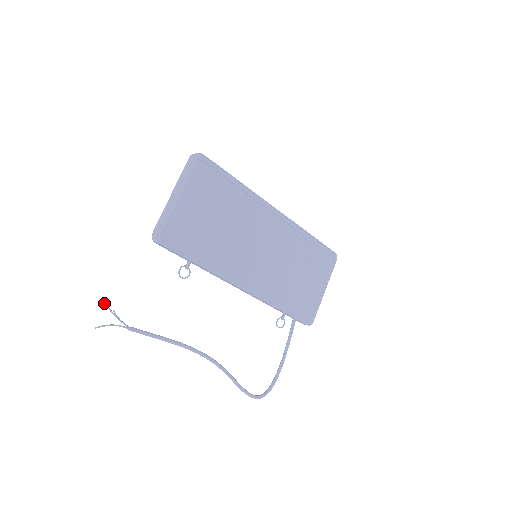
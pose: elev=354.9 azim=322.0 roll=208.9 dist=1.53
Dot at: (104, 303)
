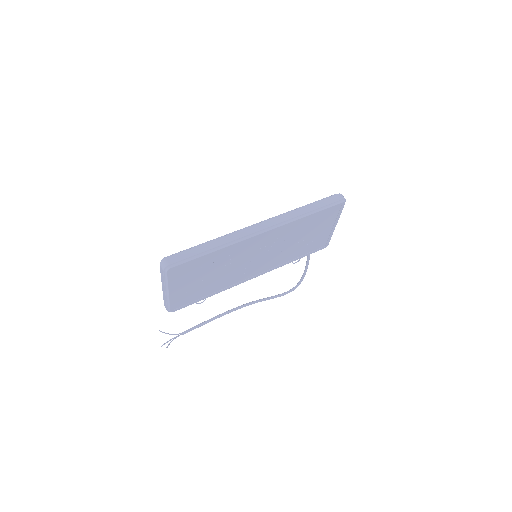
Dot at: occluded
